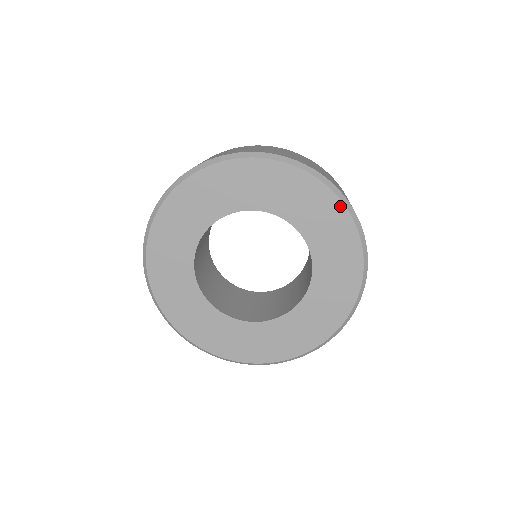
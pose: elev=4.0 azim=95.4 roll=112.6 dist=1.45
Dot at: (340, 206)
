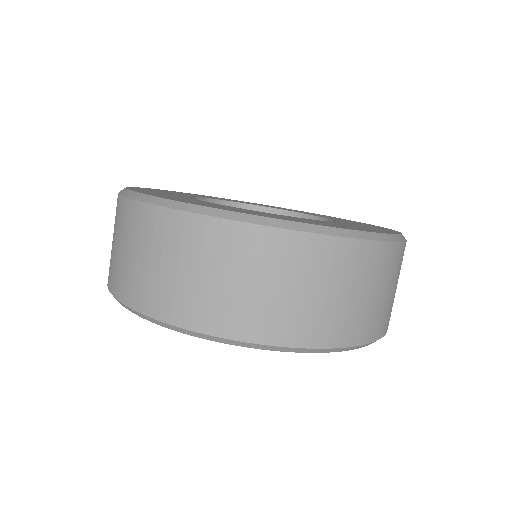
Dot at: occluded
